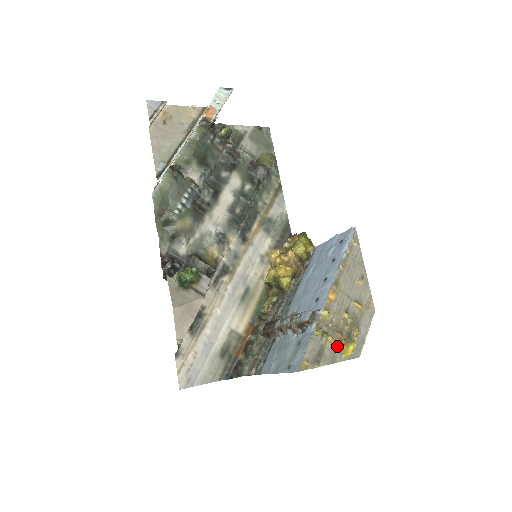
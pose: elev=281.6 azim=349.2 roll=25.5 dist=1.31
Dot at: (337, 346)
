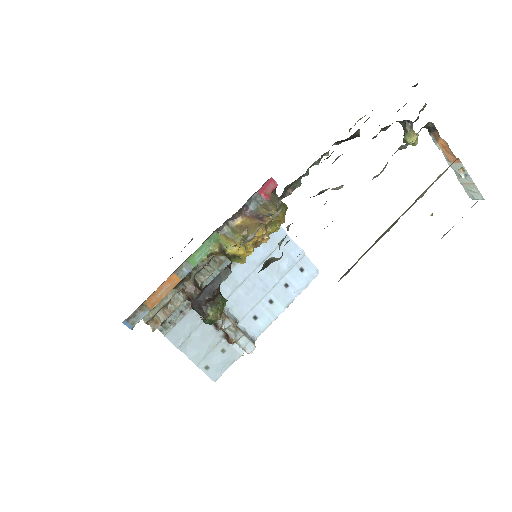
Dot at: occluded
